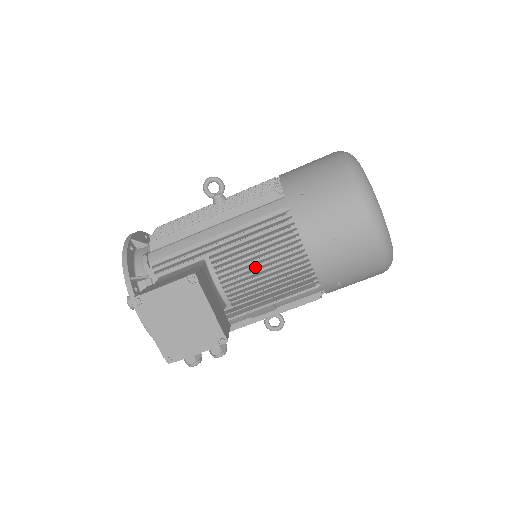
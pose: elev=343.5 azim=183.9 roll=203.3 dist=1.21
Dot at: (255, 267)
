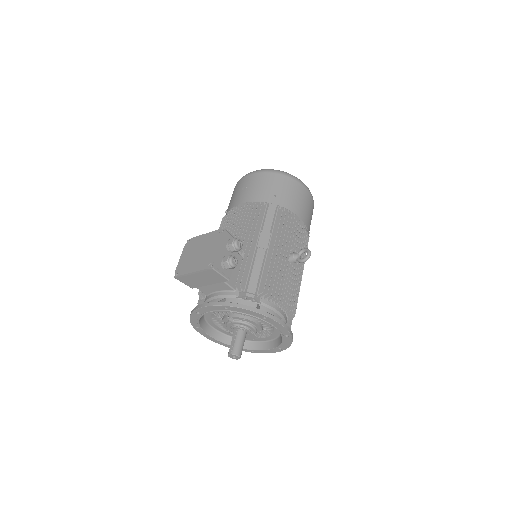
Dot at: occluded
